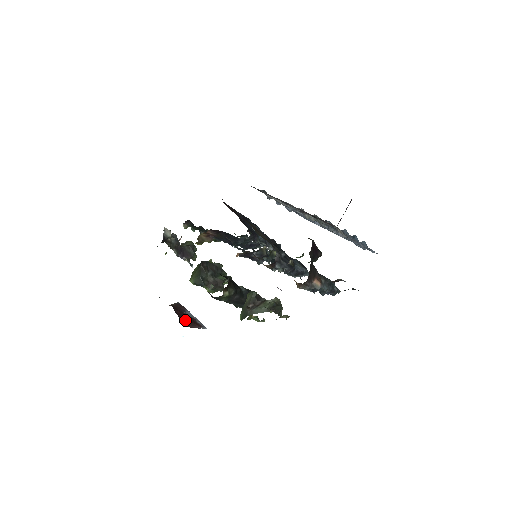
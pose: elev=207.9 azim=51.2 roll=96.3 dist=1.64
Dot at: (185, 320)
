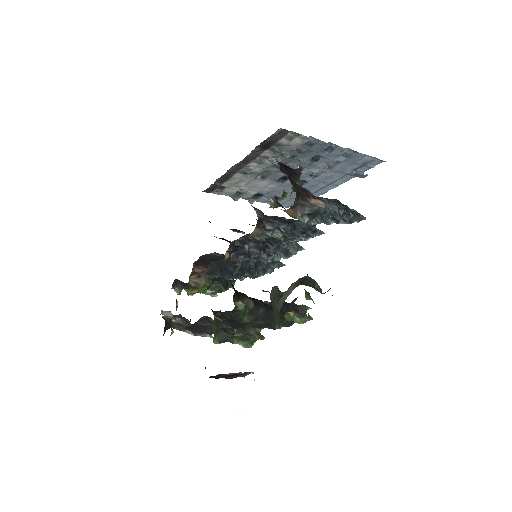
Dot at: occluded
